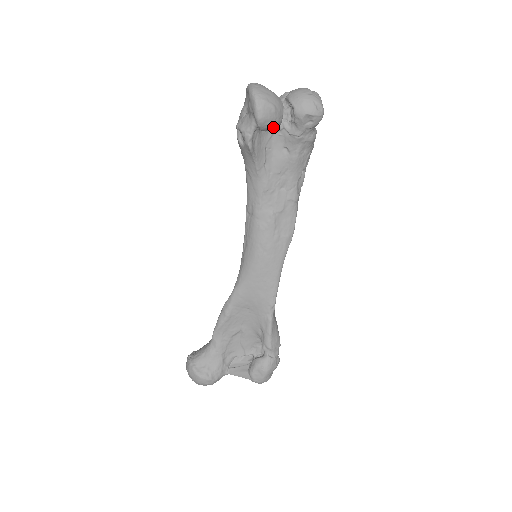
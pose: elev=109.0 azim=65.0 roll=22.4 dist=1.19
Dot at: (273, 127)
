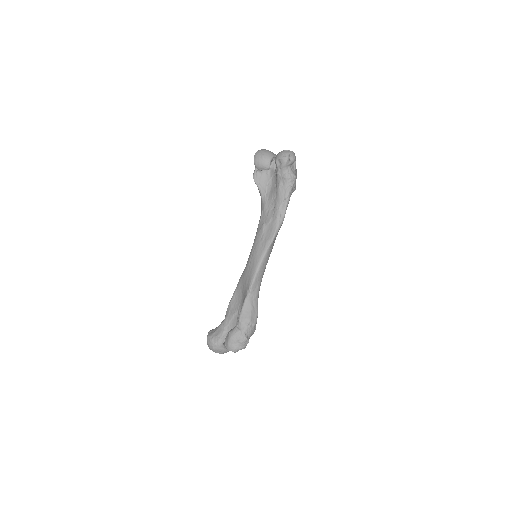
Dot at: (263, 167)
